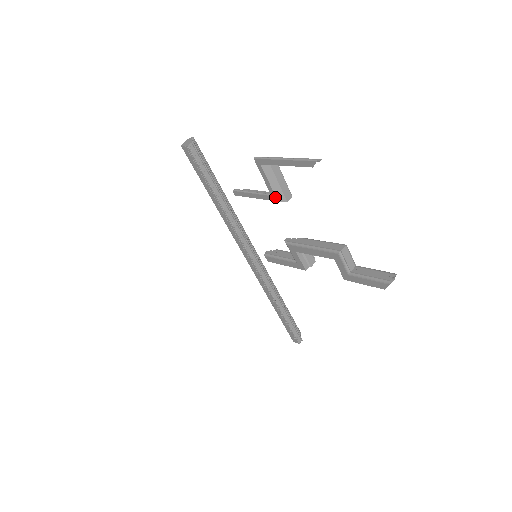
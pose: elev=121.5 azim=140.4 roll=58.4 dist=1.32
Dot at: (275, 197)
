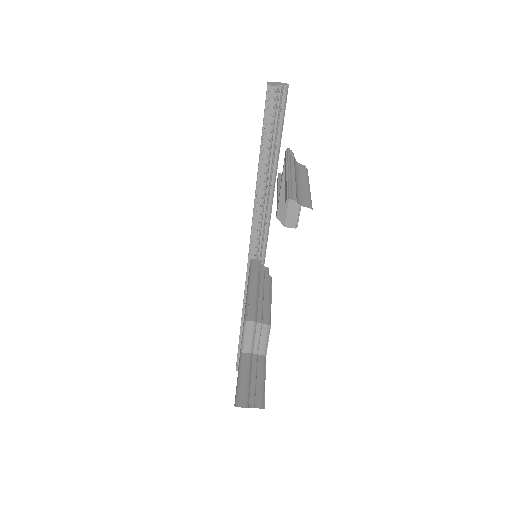
Dot at: (277, 210)
